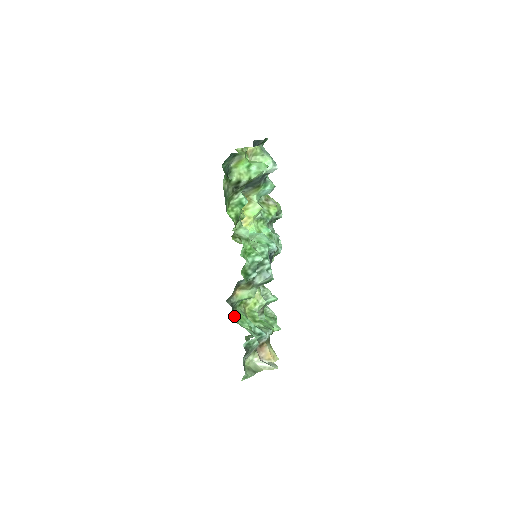
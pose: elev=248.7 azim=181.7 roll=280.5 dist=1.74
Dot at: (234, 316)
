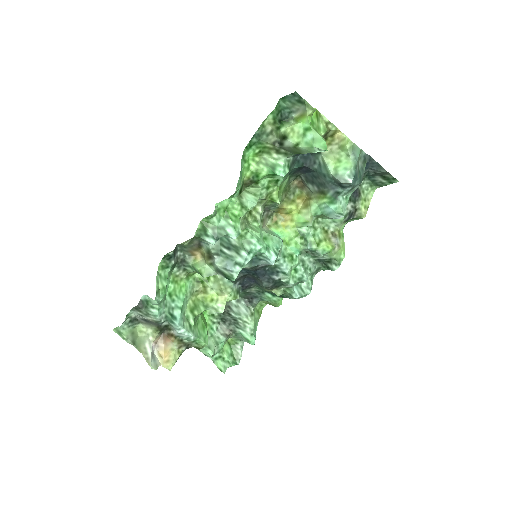
Dot at: (164, 262)
